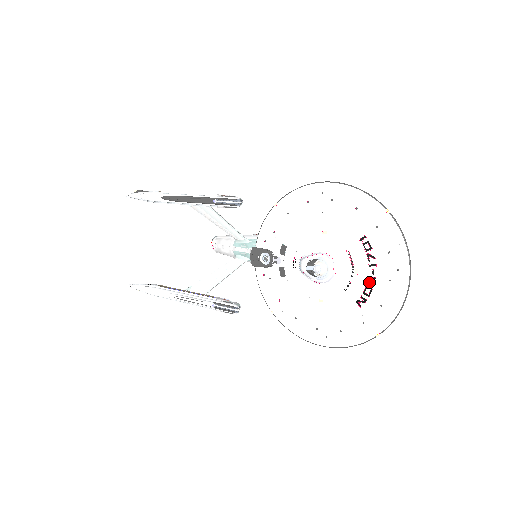
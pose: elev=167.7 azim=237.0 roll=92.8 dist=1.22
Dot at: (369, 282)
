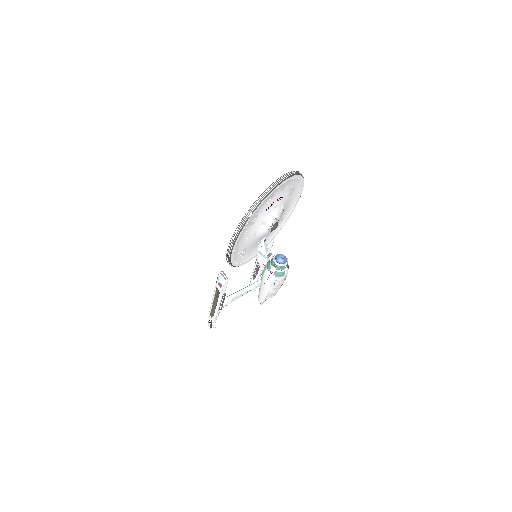
Dot at: occluded
